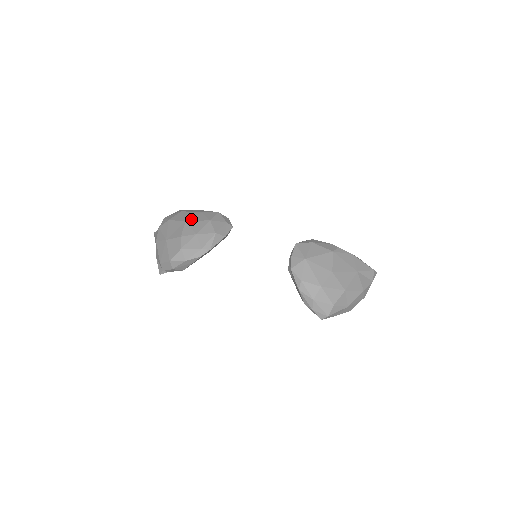
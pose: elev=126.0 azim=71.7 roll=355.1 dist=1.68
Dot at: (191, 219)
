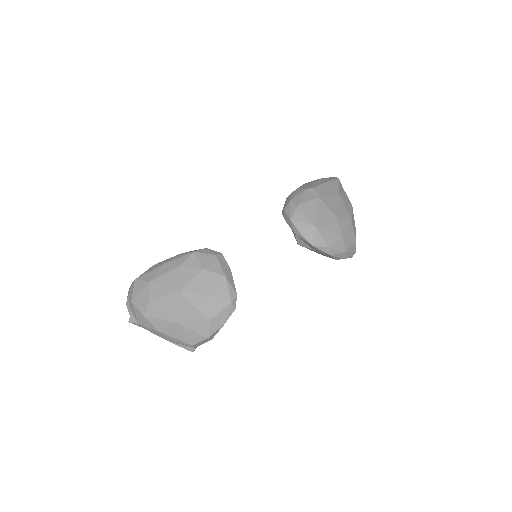
Dot at: (181, 284)
